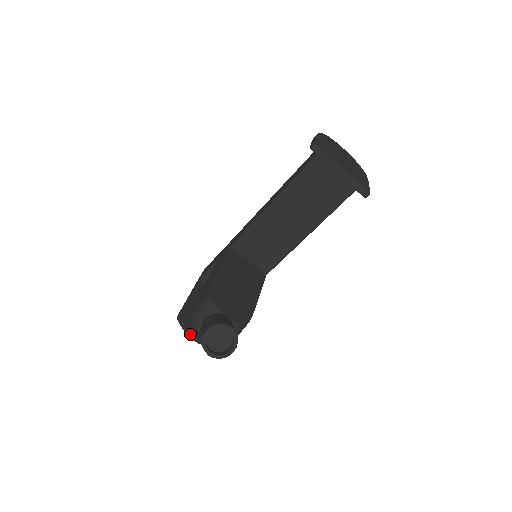
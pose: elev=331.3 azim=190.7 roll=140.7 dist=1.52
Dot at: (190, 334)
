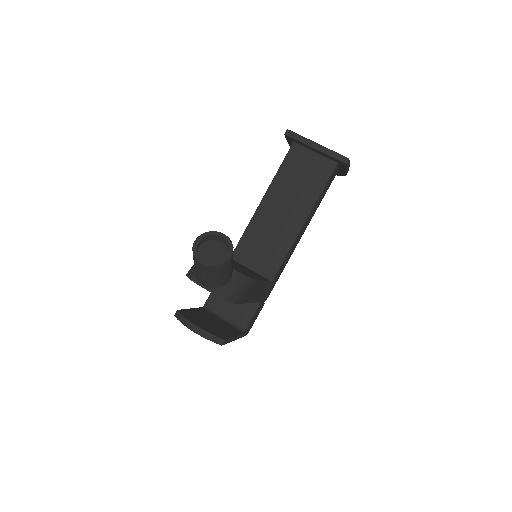
Dot at: (190, 324)
